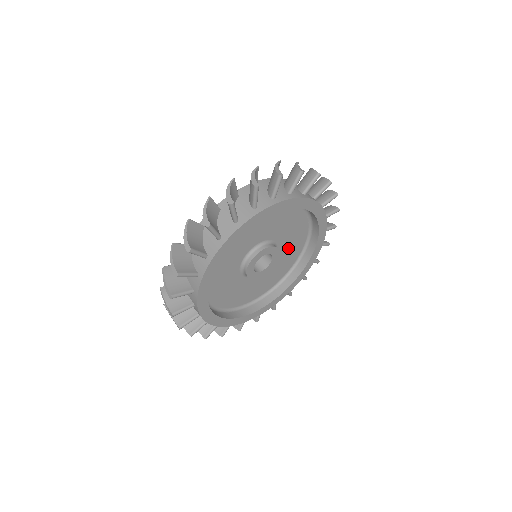
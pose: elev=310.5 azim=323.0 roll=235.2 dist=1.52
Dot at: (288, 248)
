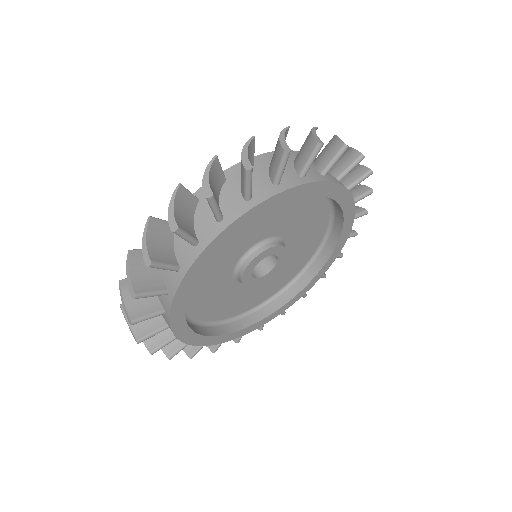
Dot at: (296, 252)
